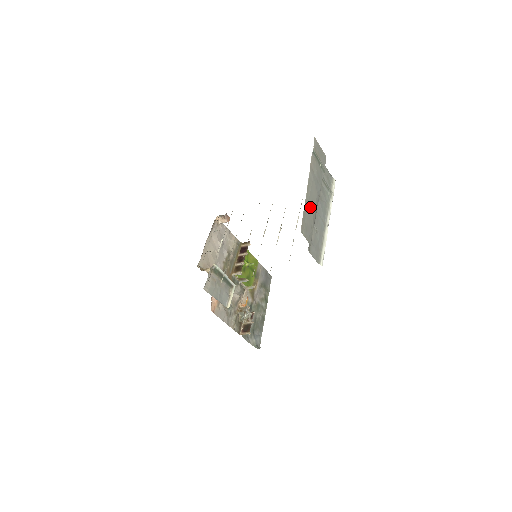
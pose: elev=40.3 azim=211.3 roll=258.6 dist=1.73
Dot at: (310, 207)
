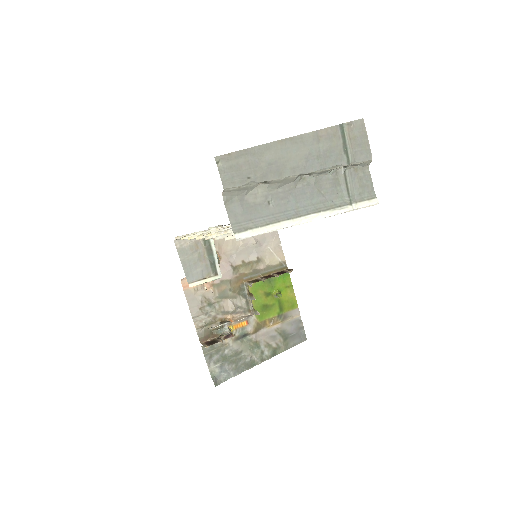
Dot at: (268, 159)
